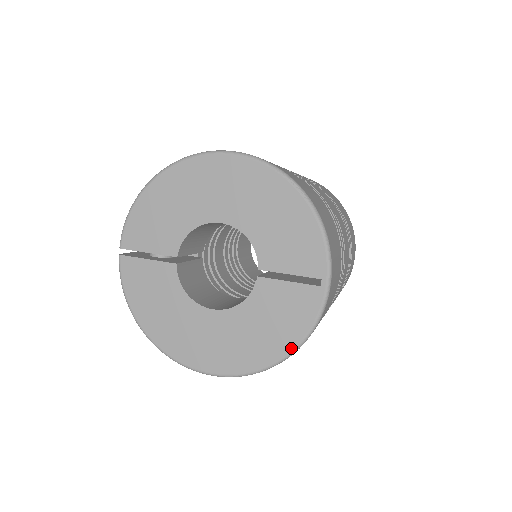
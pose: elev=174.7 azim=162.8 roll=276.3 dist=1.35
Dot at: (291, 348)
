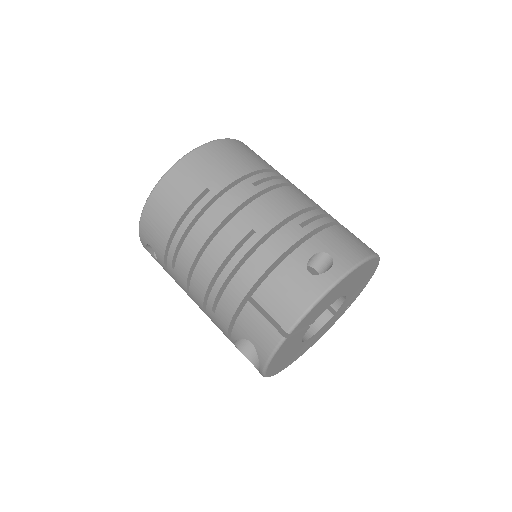
Dot at: occluded
